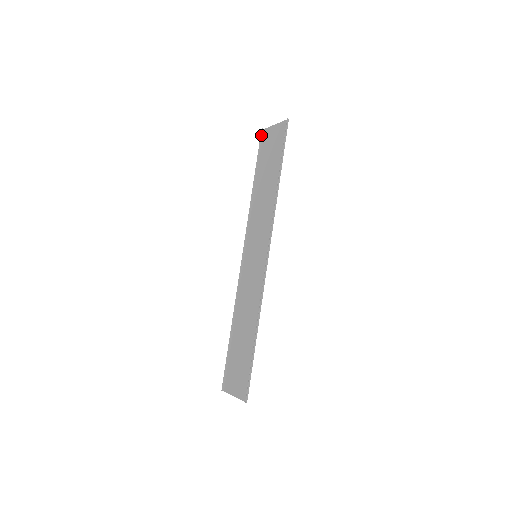
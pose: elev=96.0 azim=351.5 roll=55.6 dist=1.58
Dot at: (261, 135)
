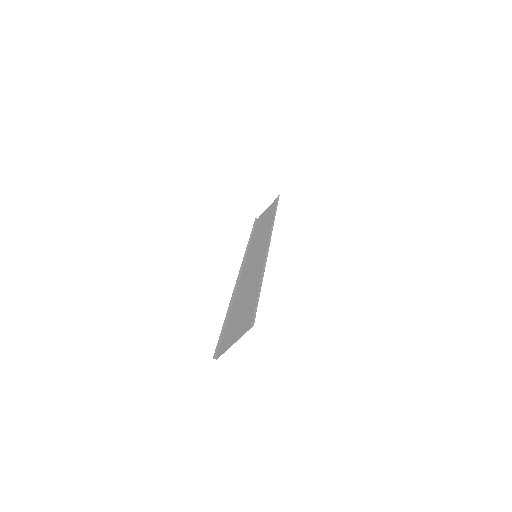
Dot at: (255, 220)
